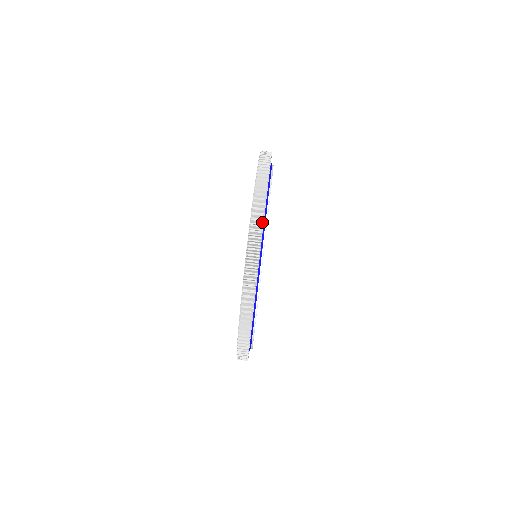
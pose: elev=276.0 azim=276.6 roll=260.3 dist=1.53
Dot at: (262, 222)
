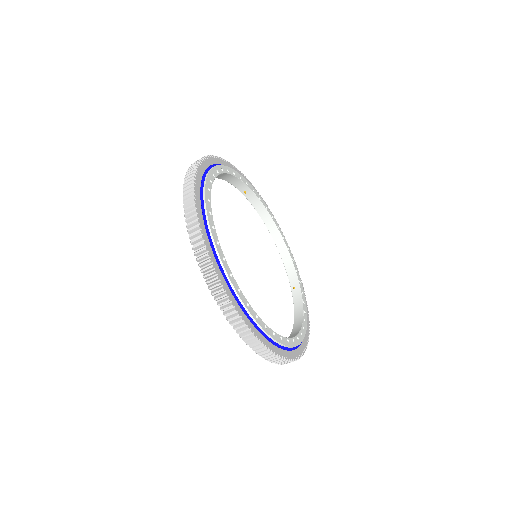
Dot at: (260, 344)
